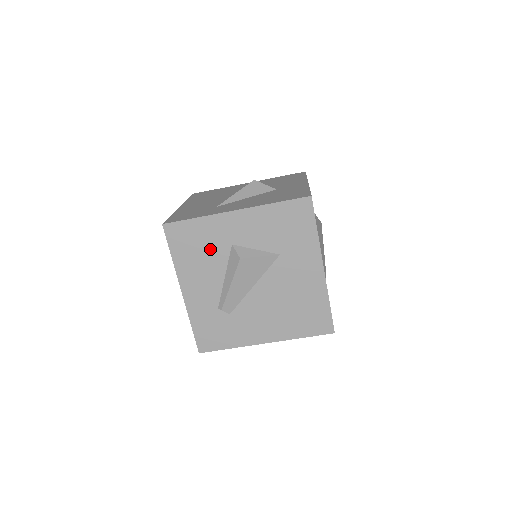
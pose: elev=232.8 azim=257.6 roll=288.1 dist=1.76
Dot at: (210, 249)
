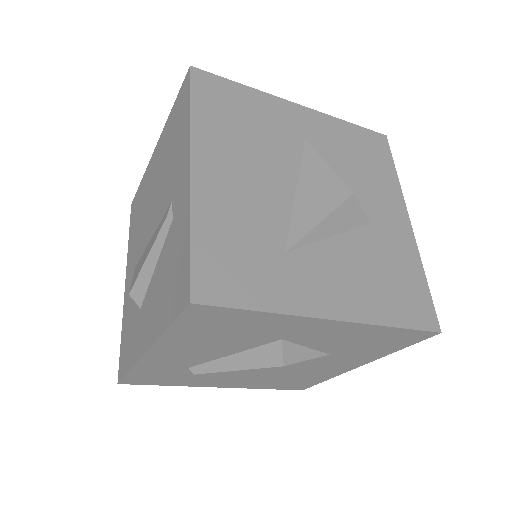
Dot at: (243, 336)
